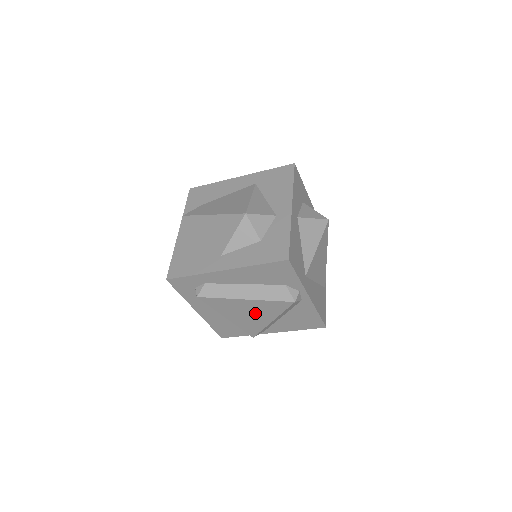
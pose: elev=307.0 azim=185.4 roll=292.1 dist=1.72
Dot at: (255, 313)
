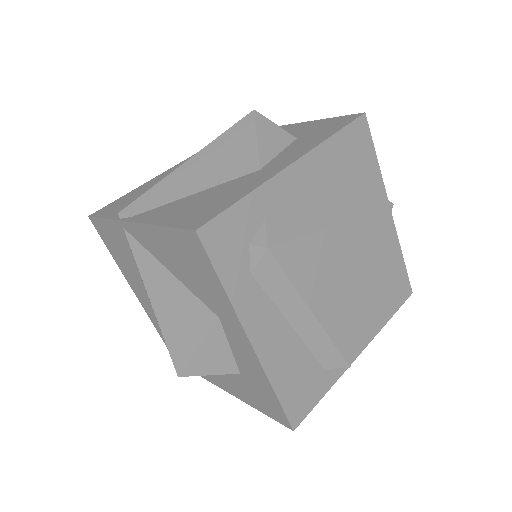
Dot at: (351, 268)
